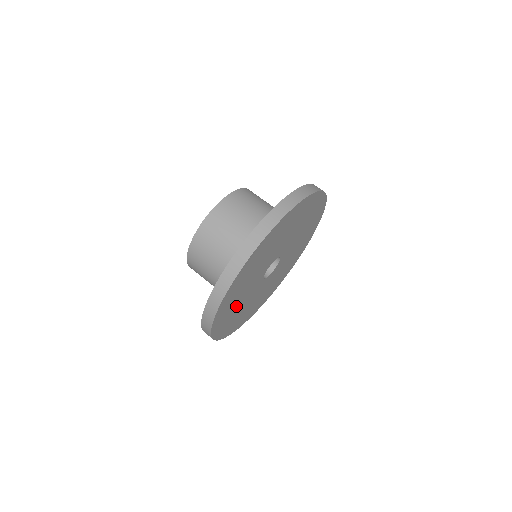
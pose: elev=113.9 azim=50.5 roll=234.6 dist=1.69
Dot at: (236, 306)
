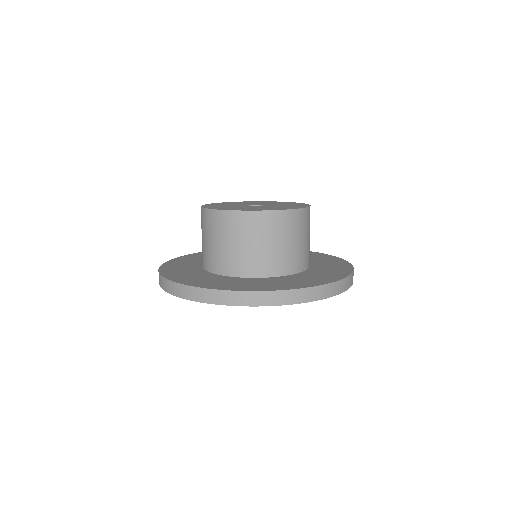
Dot at: occluded
